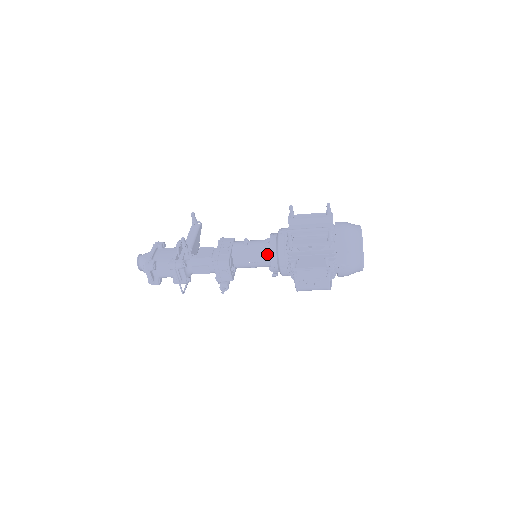
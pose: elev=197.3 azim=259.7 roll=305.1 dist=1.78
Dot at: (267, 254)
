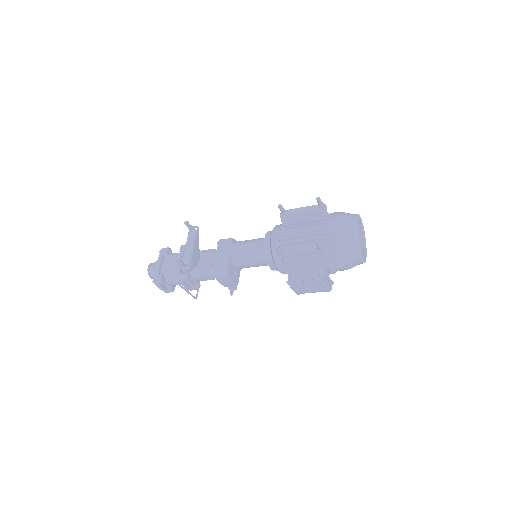
Dot at: (264, 258)
